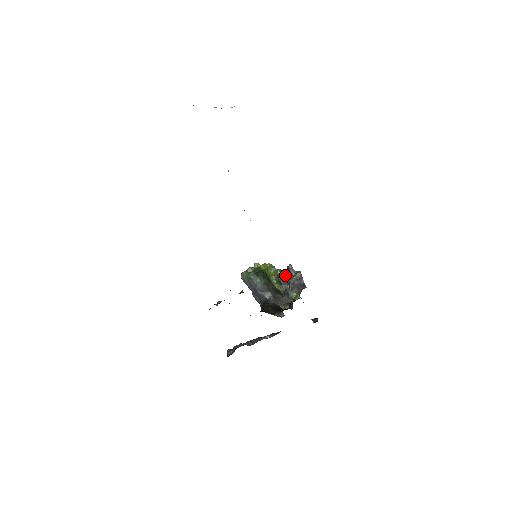
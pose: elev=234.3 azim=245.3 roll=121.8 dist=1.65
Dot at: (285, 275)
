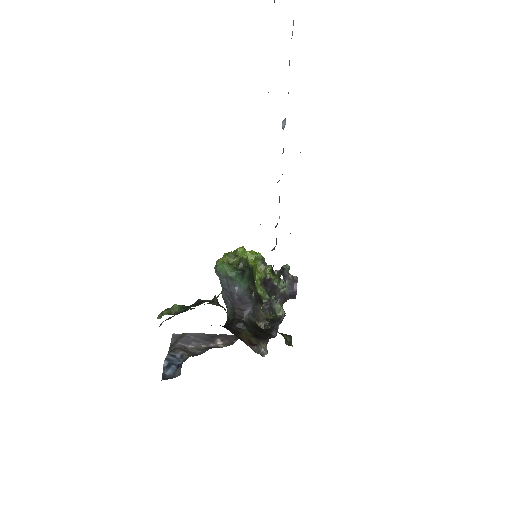
Dot at: (275, 277)
